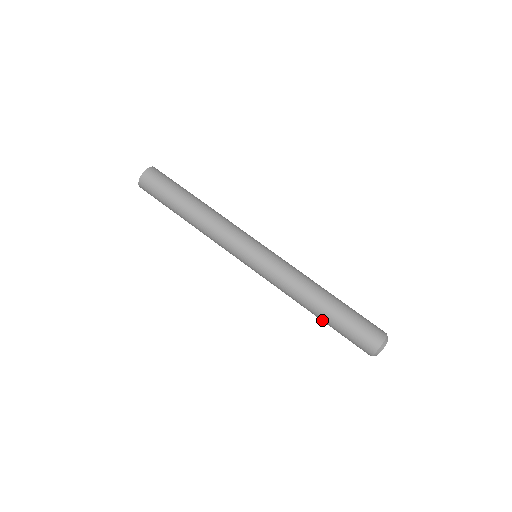
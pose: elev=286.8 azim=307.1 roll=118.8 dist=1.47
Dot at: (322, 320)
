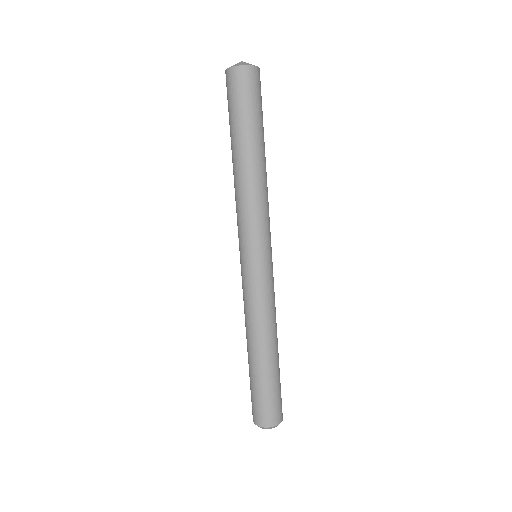
Dot at: occluded
